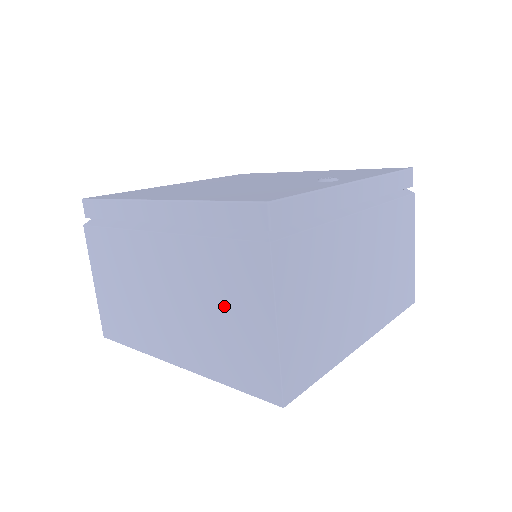
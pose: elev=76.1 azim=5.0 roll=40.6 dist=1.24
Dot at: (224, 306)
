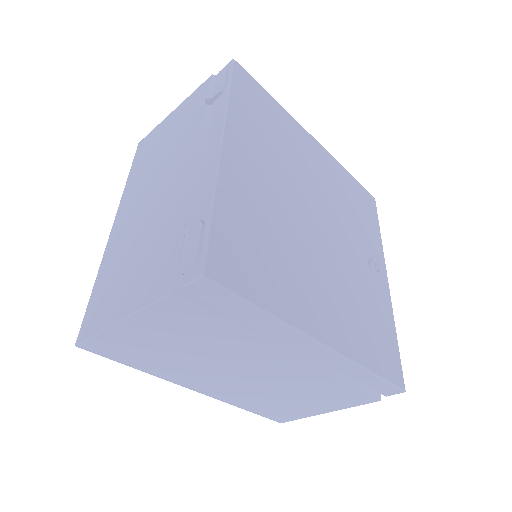
Dot at: (302, 398)
